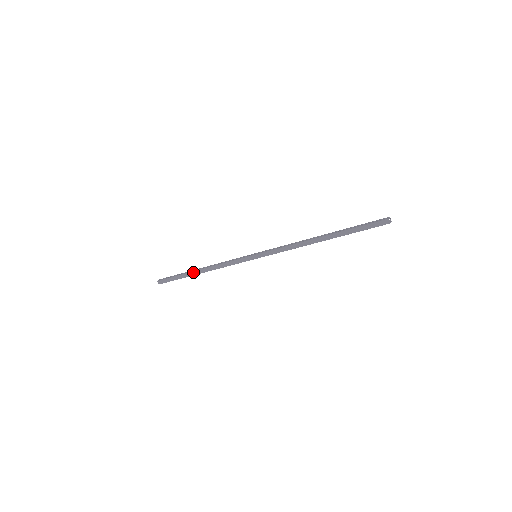
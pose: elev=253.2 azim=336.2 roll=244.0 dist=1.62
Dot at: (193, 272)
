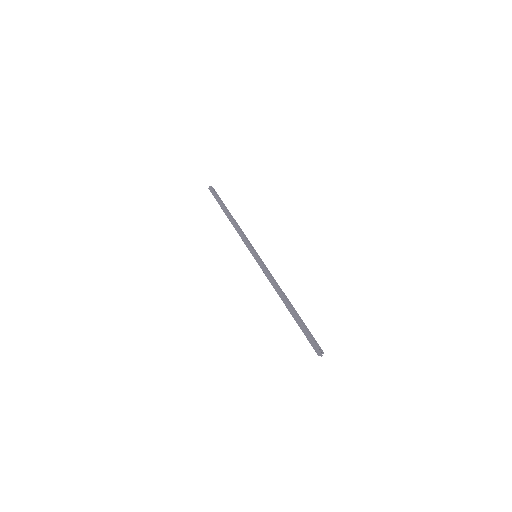
Dot at: (226, 211)
